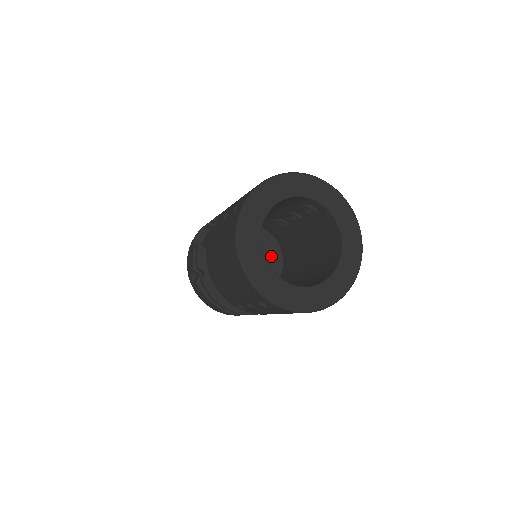
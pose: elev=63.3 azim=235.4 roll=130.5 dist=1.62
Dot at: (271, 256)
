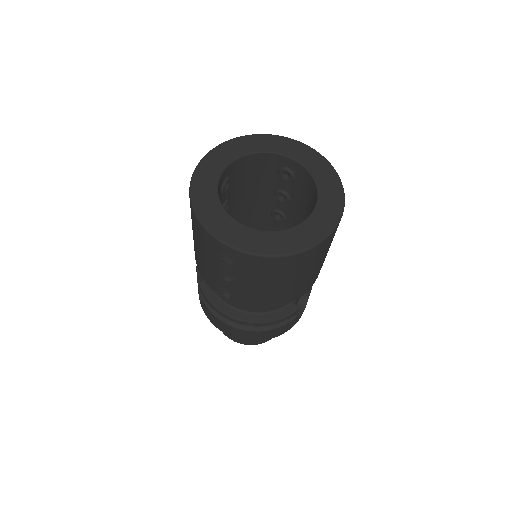
Dot at: occluded
